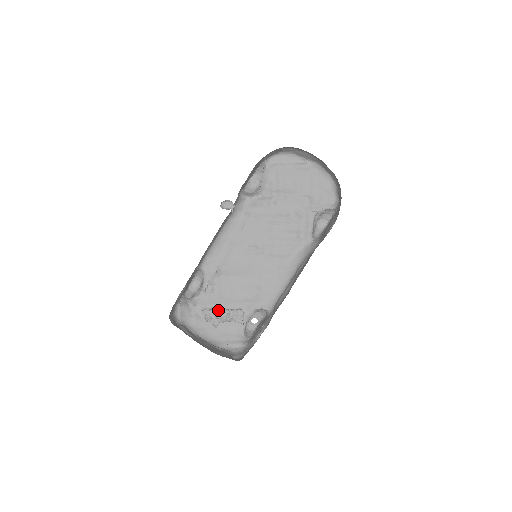
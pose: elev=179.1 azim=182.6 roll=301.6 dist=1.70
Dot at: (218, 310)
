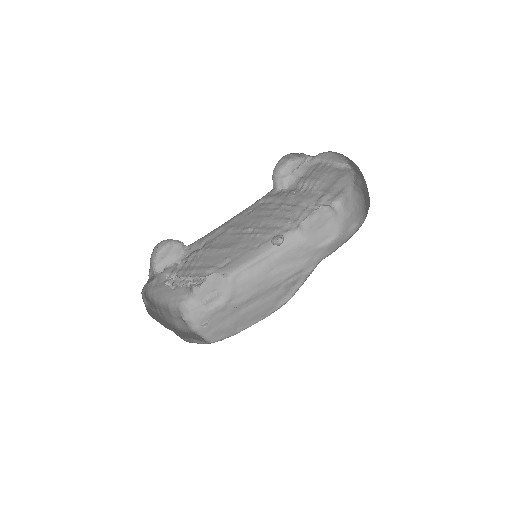
Dot at: (184, 280)
